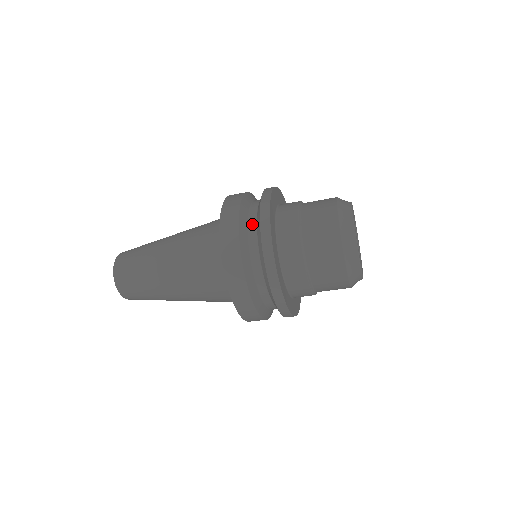
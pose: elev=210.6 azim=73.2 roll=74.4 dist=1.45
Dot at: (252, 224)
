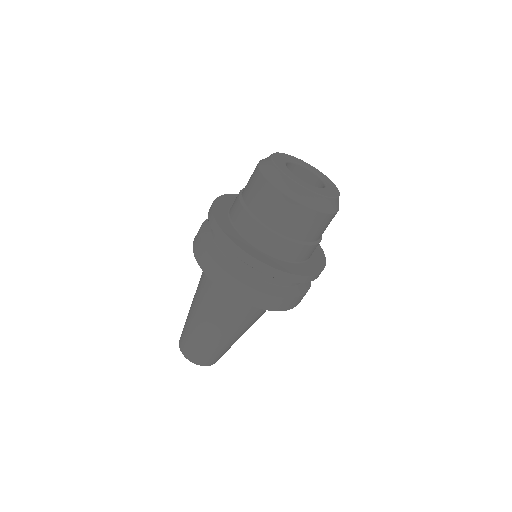
Dot at: (224, 250)
